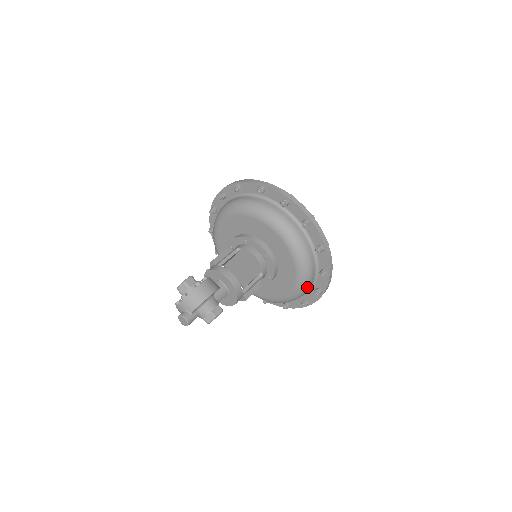
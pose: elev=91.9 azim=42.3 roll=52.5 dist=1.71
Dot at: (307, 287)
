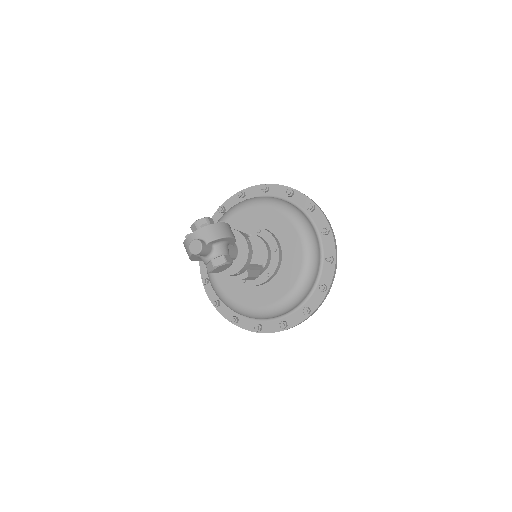
Dot at: (300, 299)
